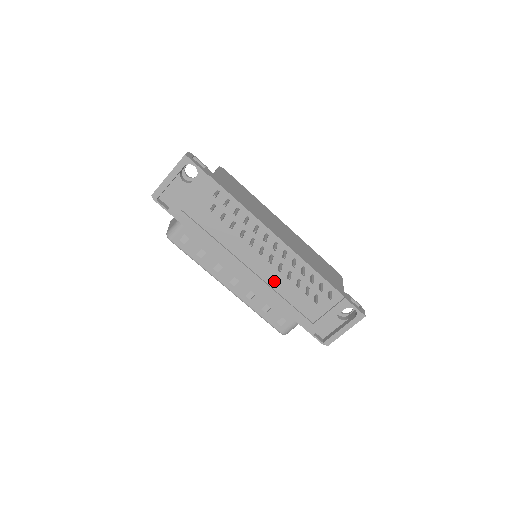
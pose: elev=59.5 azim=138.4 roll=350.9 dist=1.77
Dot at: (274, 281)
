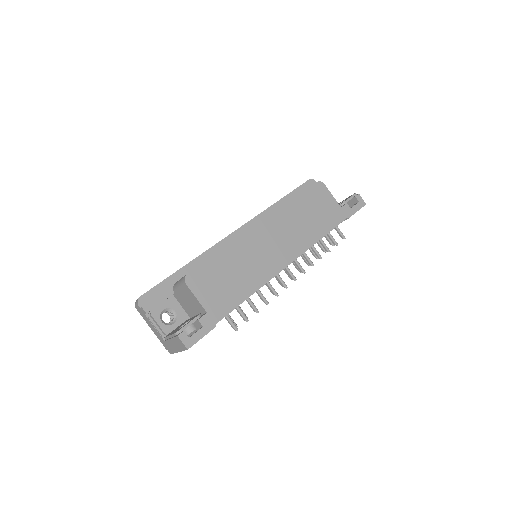
Dot at: occluded
